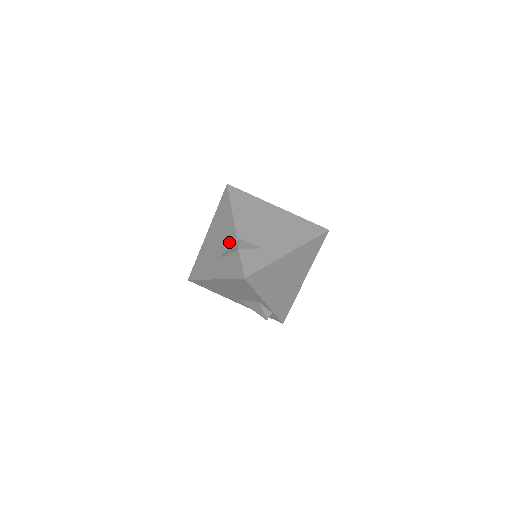
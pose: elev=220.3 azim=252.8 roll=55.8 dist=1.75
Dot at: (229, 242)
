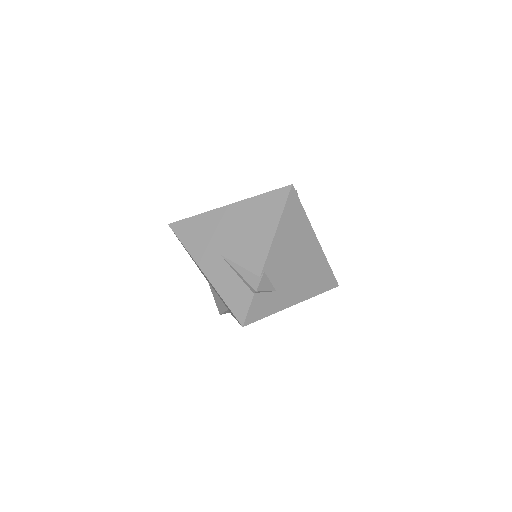
Dot at: (250, 261)
